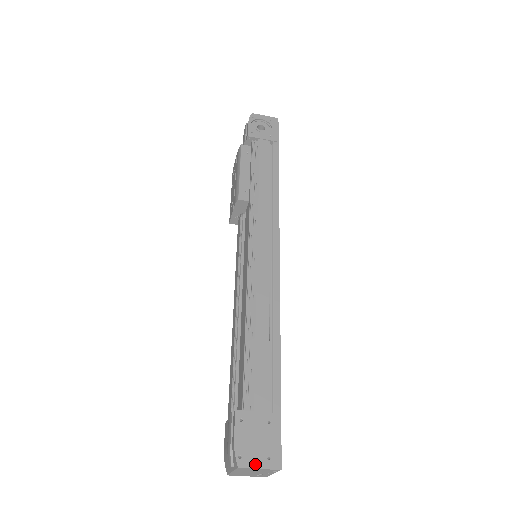
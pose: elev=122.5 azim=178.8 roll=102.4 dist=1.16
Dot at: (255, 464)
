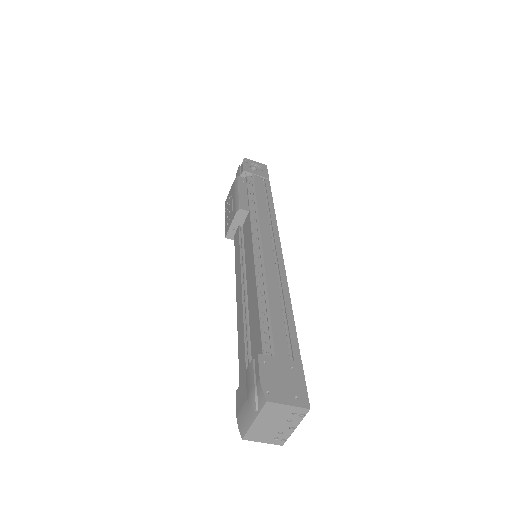
Dot at: (283, 400)
